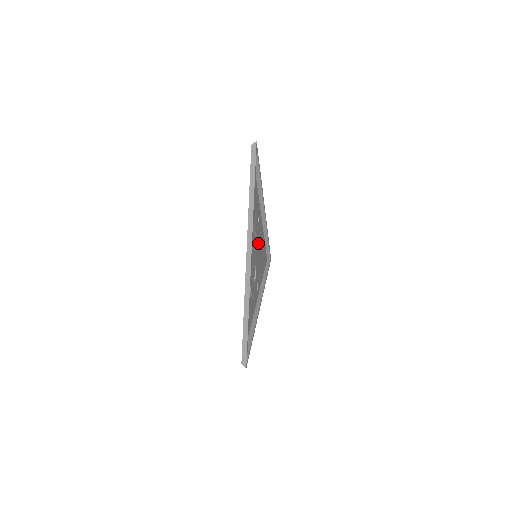
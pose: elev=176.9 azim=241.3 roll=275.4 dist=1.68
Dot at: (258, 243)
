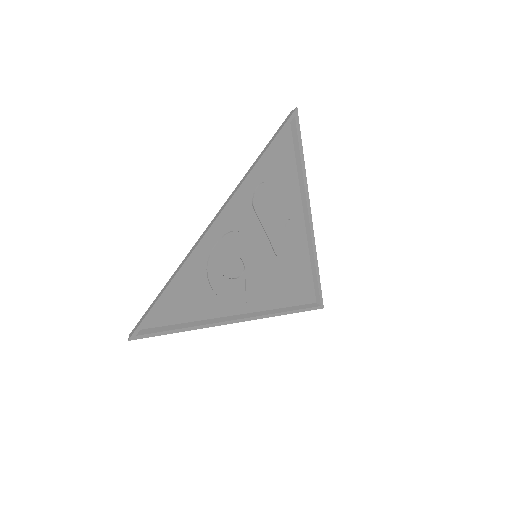
Dot at: (273, 247)
